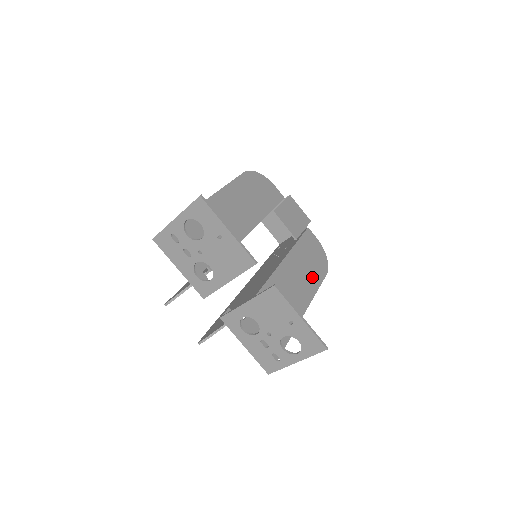
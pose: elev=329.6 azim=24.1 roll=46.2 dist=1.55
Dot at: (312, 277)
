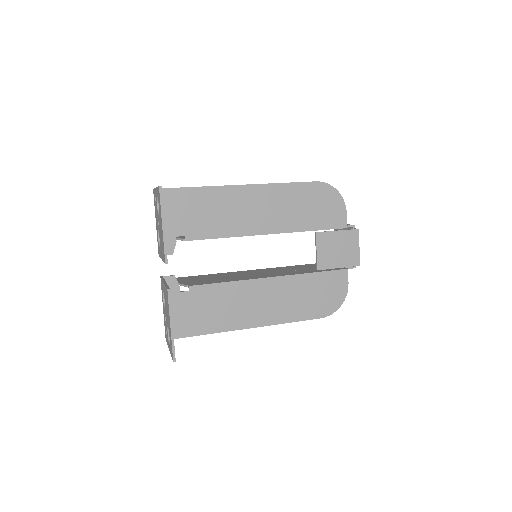
Dot at: (299, 309)
